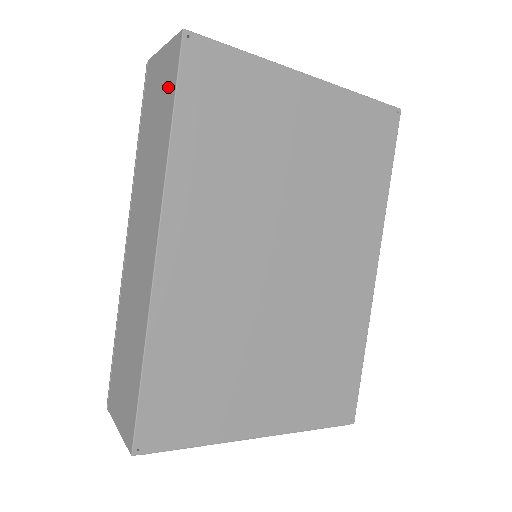
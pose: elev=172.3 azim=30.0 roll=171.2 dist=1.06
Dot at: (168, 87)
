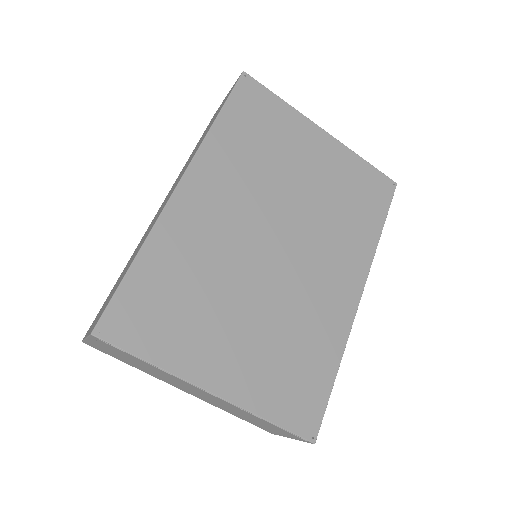
Dot at: (223, 103)
